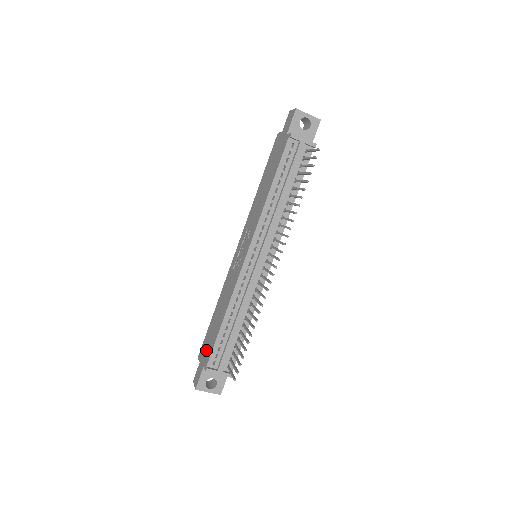
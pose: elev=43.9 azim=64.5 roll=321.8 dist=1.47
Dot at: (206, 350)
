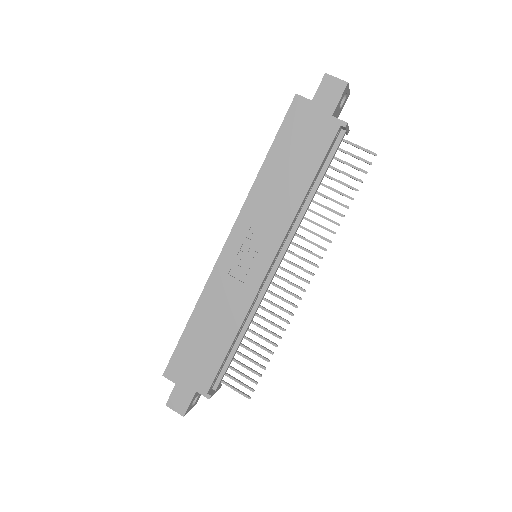
Dot at: (193, 372)
